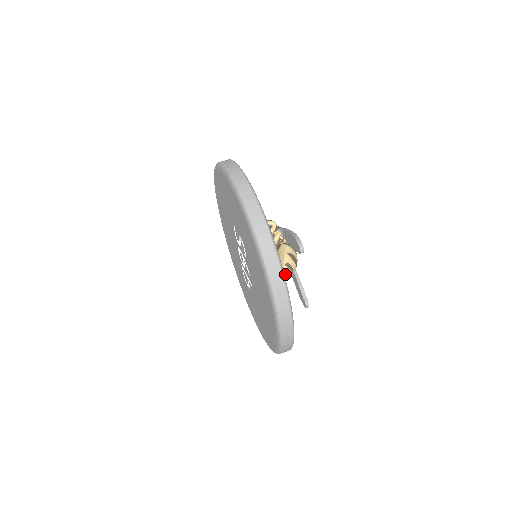
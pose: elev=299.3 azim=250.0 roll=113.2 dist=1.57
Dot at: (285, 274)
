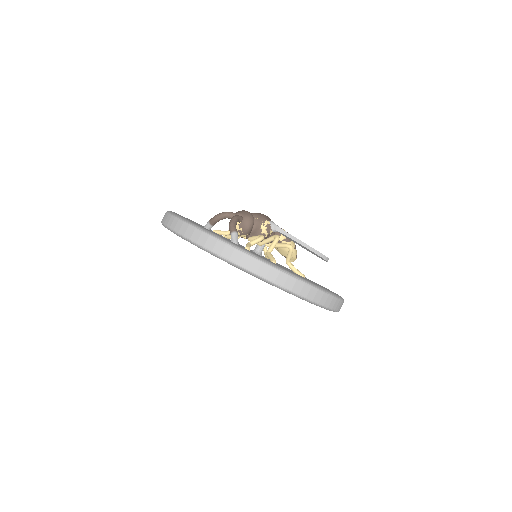
Dot at: occluded
